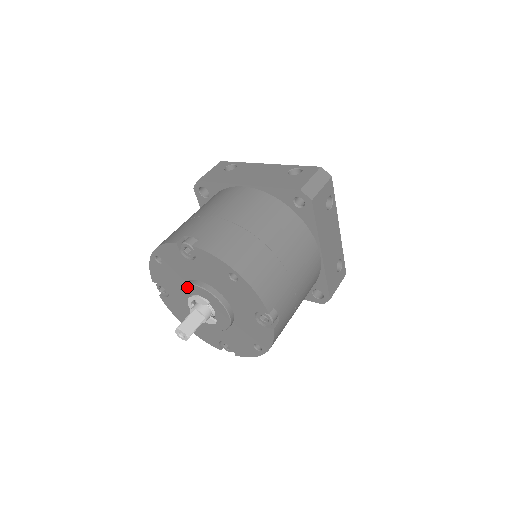
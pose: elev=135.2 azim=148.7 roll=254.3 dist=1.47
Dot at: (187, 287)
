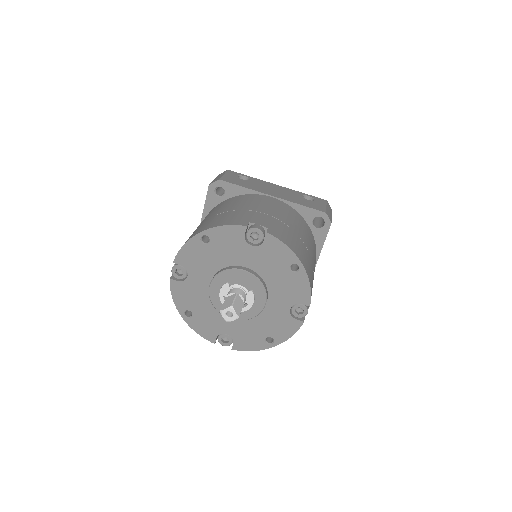
Dot at: (212, 298)
